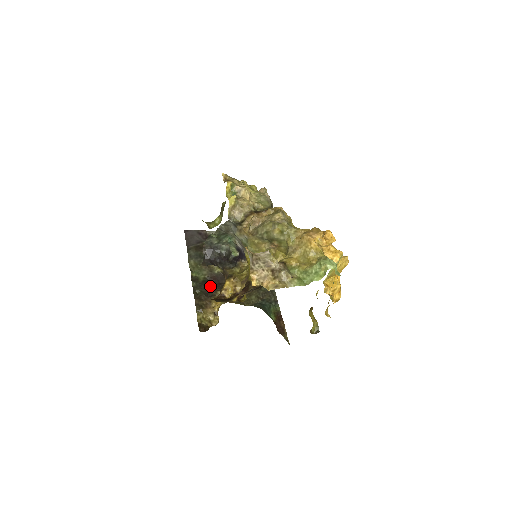
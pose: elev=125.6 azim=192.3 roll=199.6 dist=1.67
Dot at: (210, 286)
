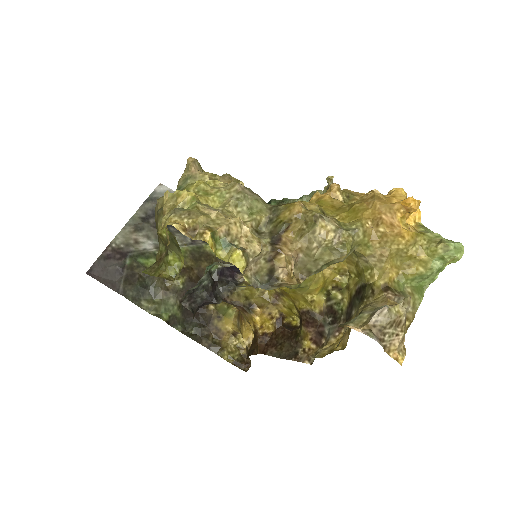
Dot at: occluded
